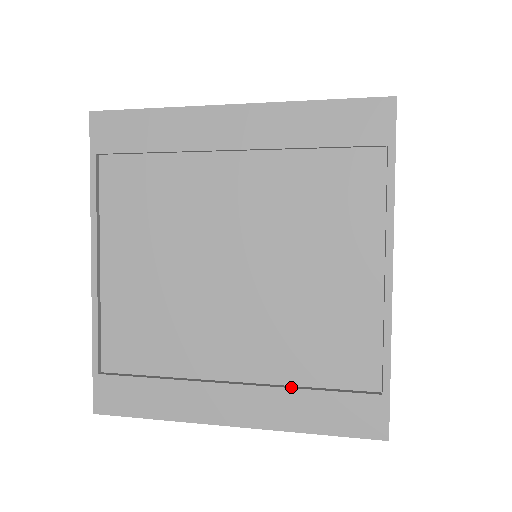
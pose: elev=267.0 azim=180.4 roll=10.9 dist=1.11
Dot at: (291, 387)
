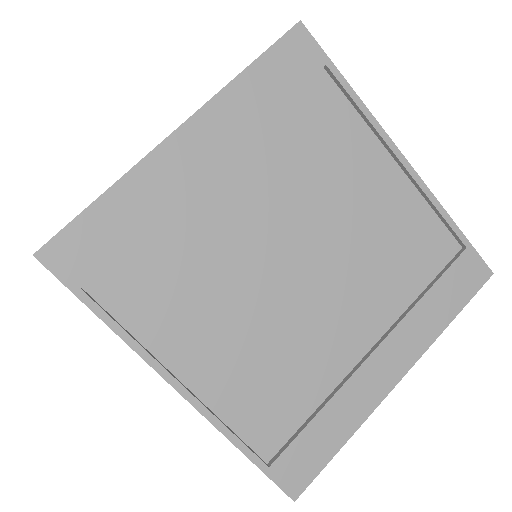
Dot at: (411, 307)
